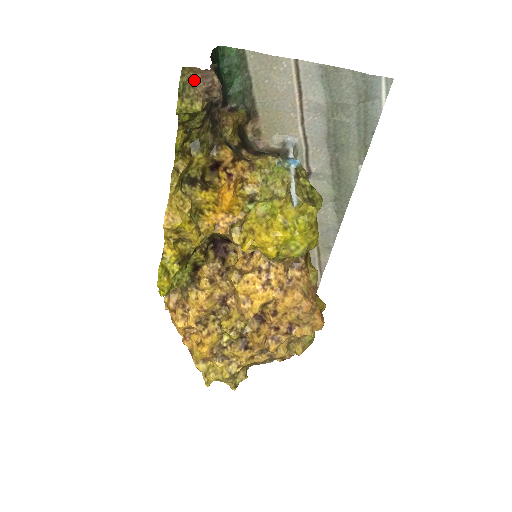
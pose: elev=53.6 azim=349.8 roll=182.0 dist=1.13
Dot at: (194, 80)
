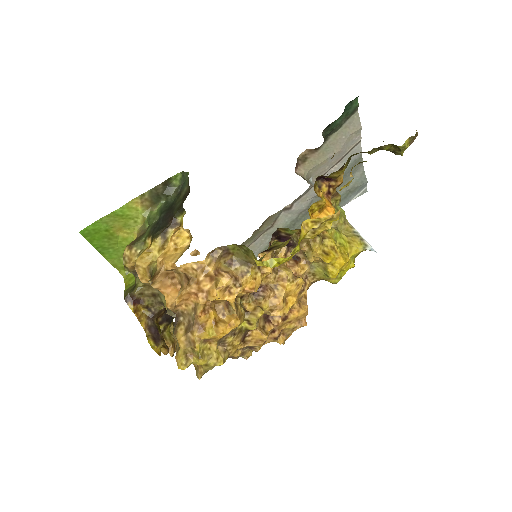
Dot at: (416, 135)
